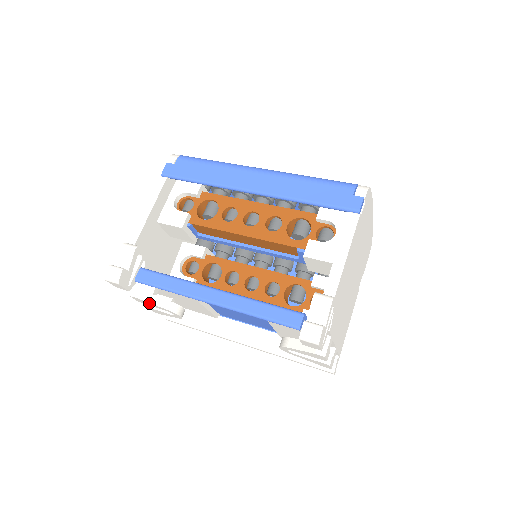
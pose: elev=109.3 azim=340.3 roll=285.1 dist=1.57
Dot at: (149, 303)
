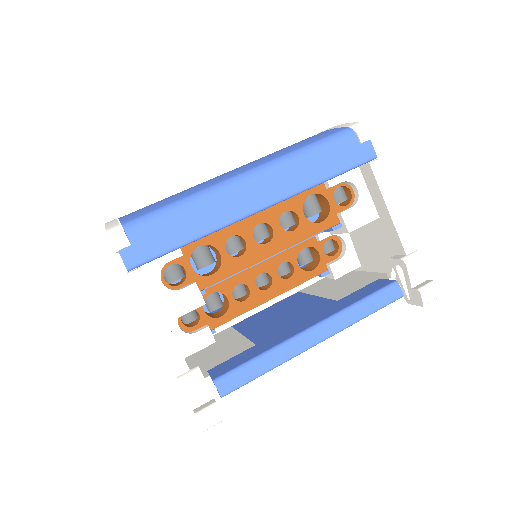
Dot at: (216, 394)
